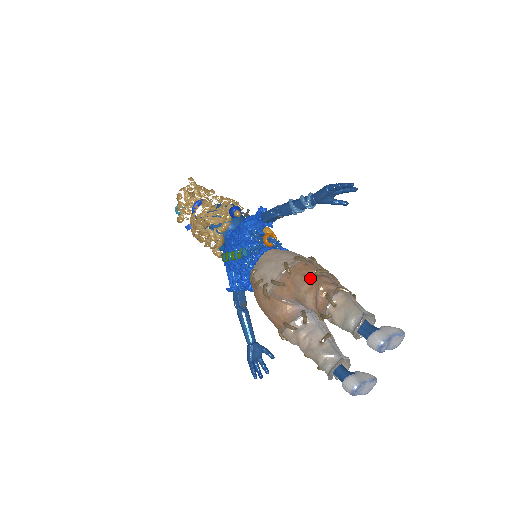
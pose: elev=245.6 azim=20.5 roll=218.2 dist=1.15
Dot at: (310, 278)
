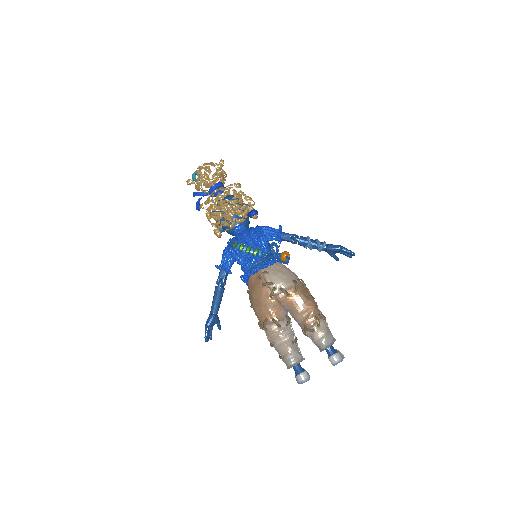
Dot at: (309, 300)
